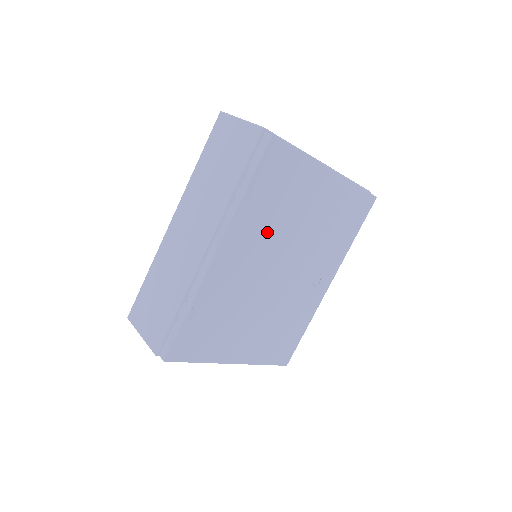
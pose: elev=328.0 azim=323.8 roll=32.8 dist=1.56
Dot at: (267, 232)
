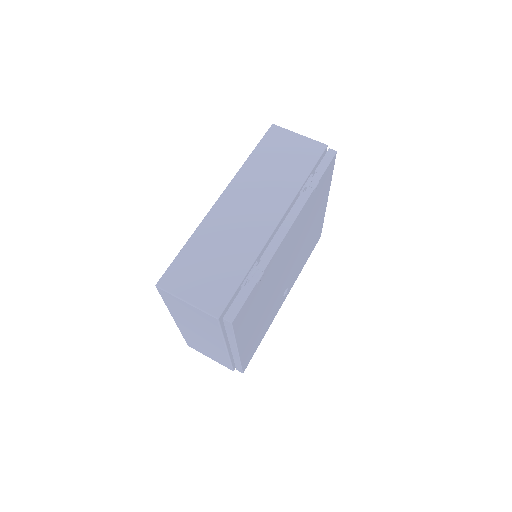
Dot at: (302, 228)
